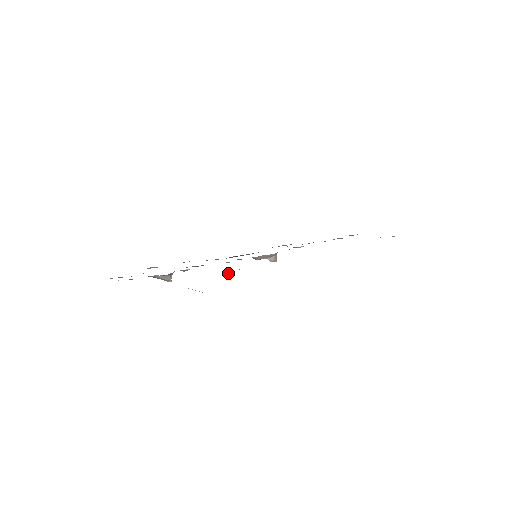
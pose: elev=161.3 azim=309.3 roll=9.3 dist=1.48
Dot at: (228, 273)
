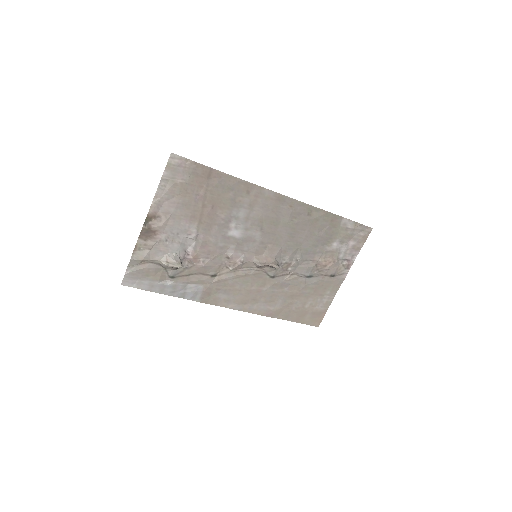
Dot at: (222, 215)
